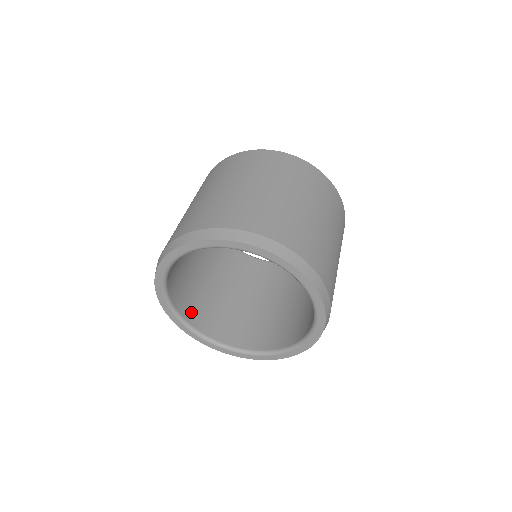
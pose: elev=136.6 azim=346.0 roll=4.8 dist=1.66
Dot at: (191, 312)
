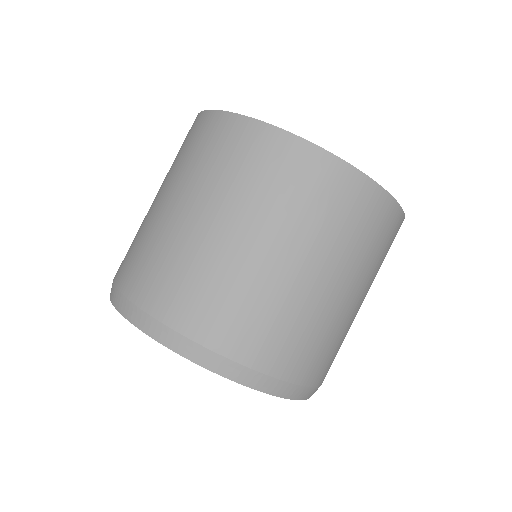
Dot at: occluded
